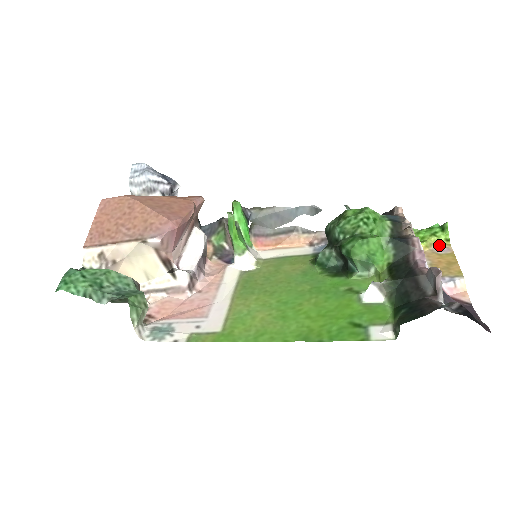
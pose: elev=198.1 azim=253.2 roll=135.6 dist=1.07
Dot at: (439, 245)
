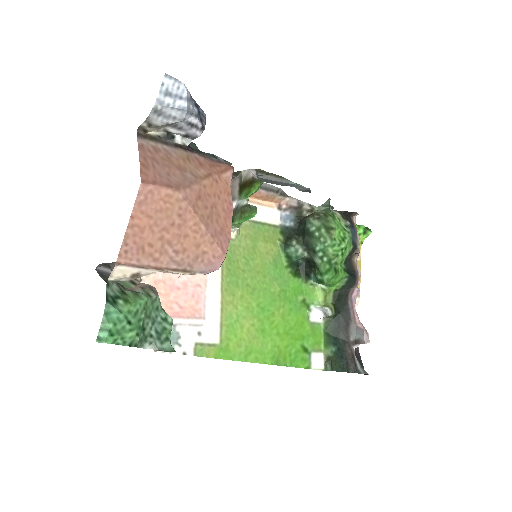
Dot at: occluded
